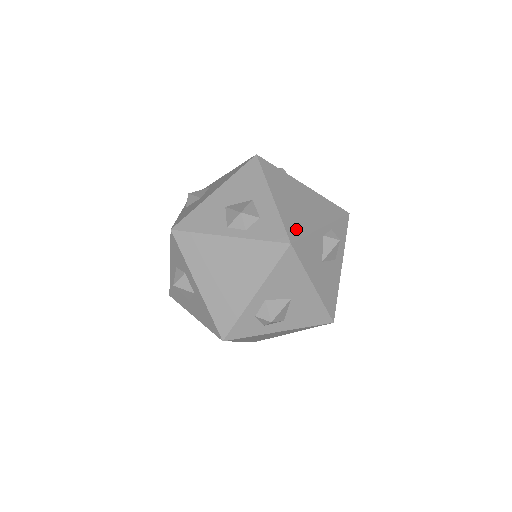
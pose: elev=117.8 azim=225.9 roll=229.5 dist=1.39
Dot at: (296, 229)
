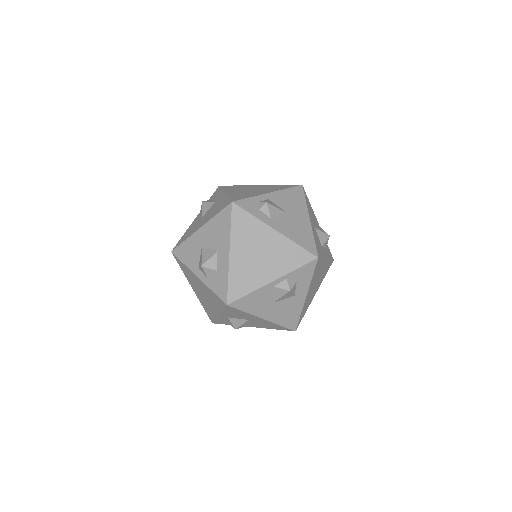
Dot at: (239, 289)
